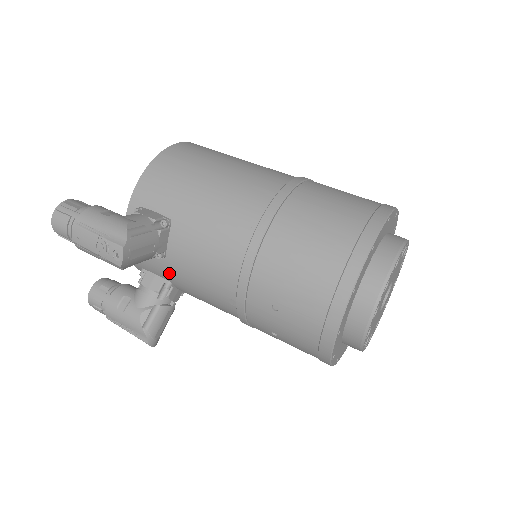
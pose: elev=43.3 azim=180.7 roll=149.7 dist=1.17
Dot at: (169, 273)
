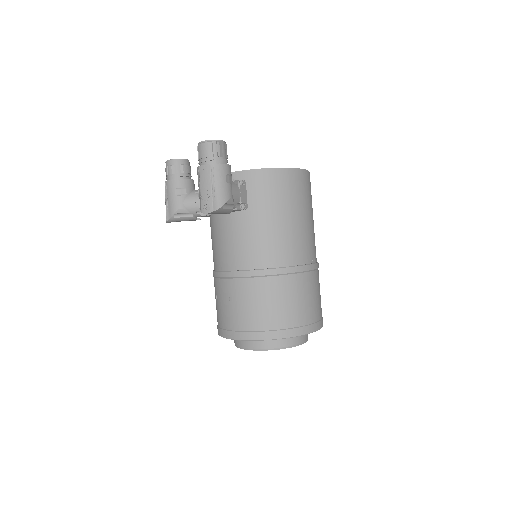
Dot at: (216, 215)
